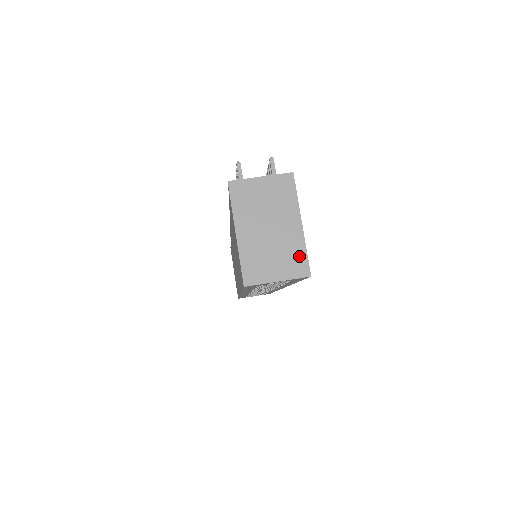
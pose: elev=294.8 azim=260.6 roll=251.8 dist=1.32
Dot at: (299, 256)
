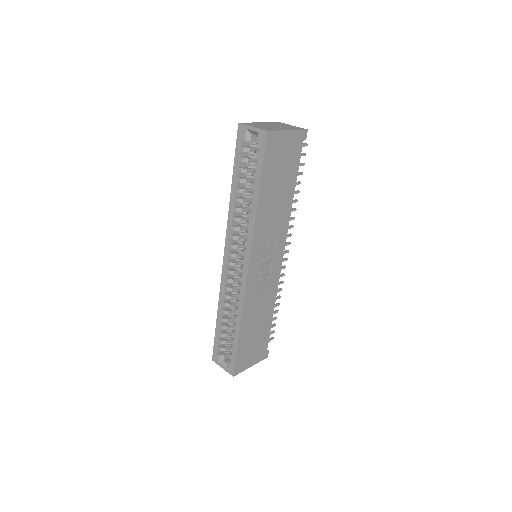
Dot at: (273, 130)
